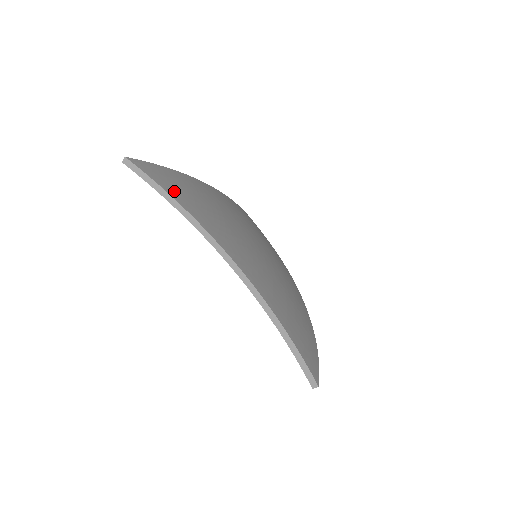
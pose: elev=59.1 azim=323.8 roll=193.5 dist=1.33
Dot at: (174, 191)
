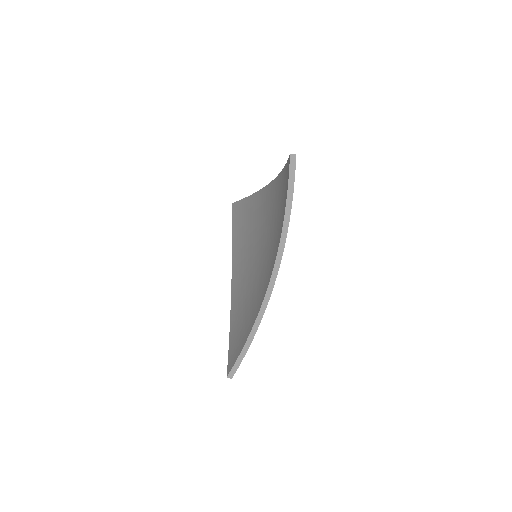
Dot at: occluded
